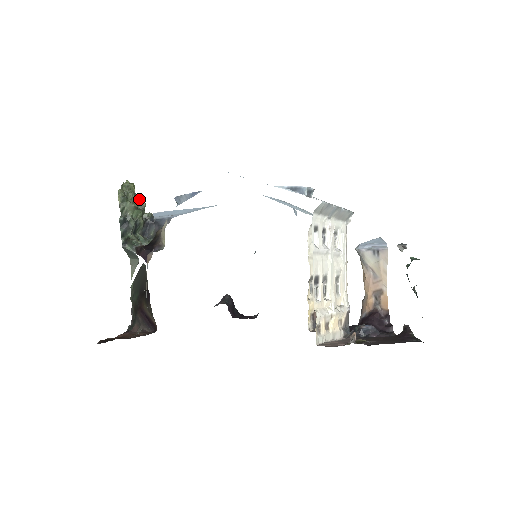
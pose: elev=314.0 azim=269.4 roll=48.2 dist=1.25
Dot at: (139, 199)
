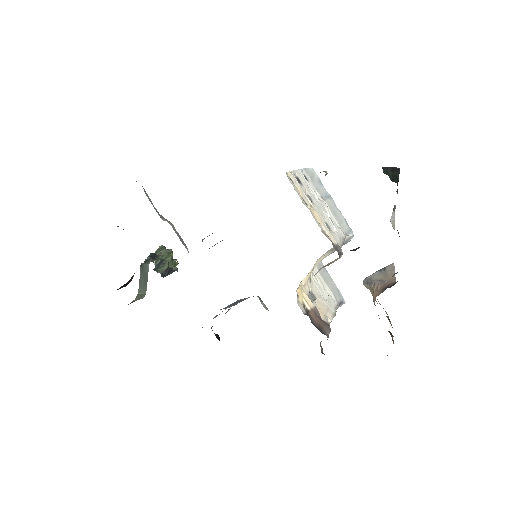
Dot at: occluded
